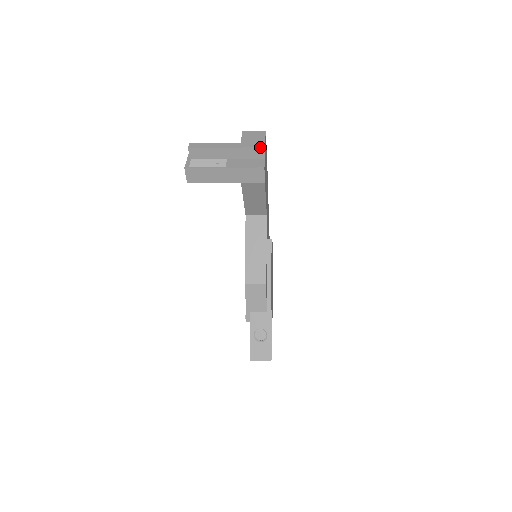
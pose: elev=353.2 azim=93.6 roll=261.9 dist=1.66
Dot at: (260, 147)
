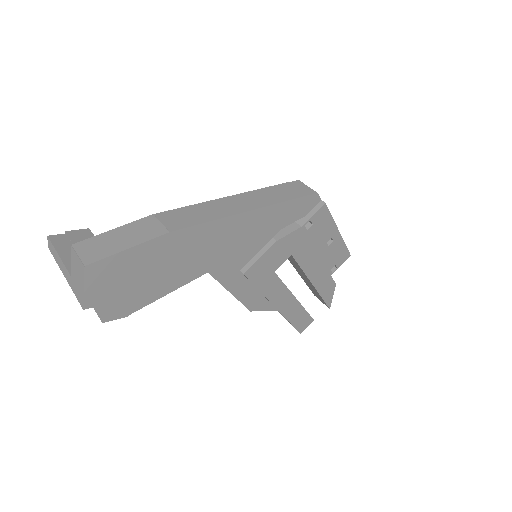
Dot at: occluded
